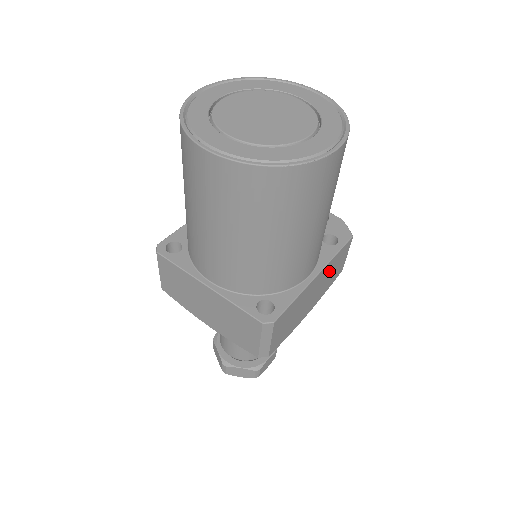
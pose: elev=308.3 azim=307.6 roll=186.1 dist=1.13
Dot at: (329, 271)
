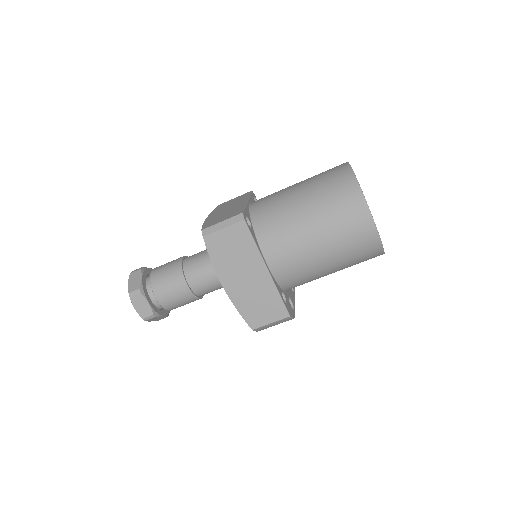
Dot at: (263, 295)
